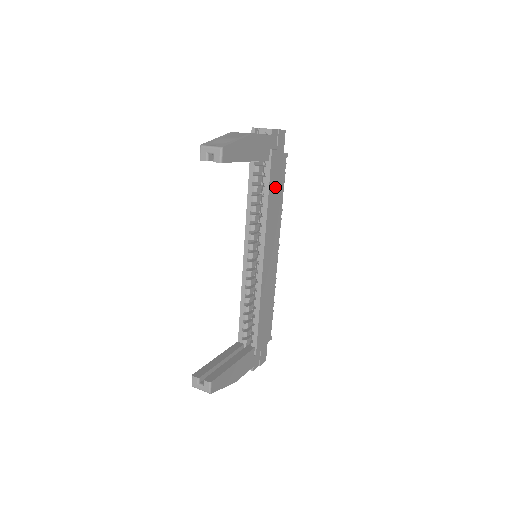
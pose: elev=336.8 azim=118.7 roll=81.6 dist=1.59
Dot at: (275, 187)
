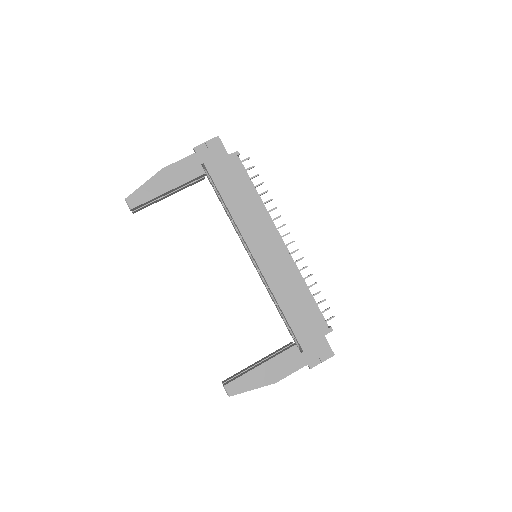
Dot at: (233, 189)
